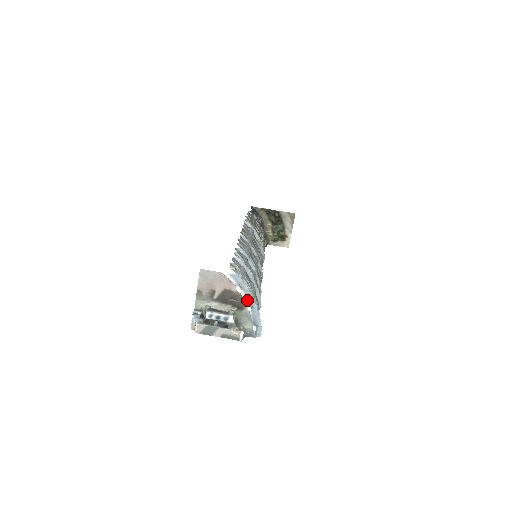
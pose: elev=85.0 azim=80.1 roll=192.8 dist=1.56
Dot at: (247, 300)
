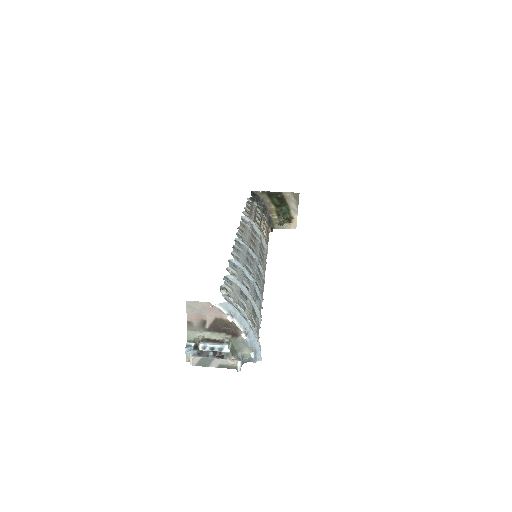
Dot at: (241, 327)
